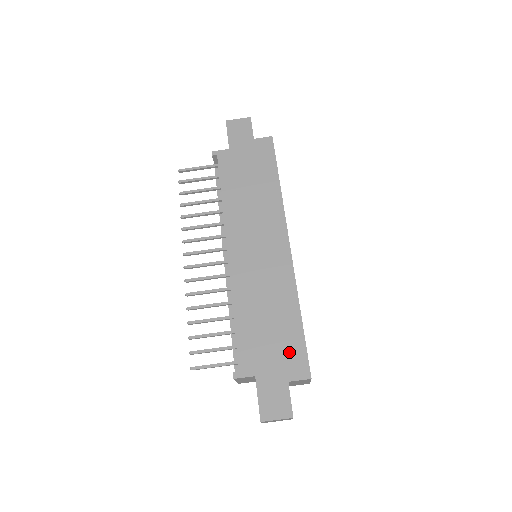
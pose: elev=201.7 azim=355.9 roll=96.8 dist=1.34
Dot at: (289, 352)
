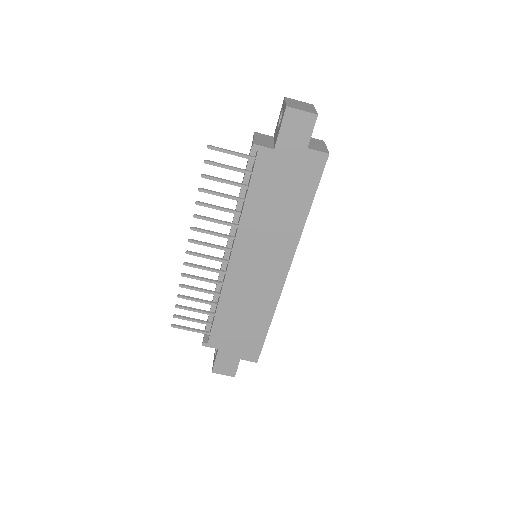
Dot at: (249, 344)
